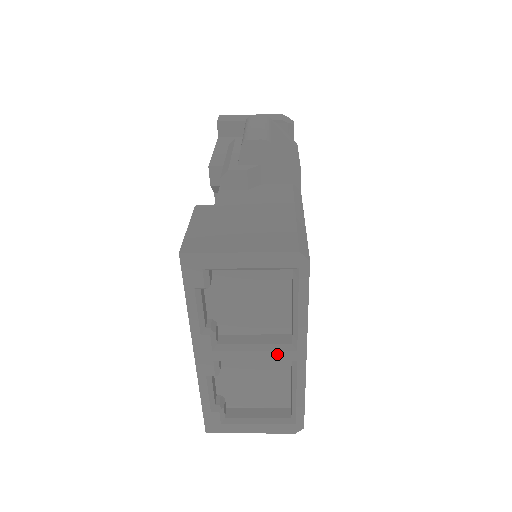
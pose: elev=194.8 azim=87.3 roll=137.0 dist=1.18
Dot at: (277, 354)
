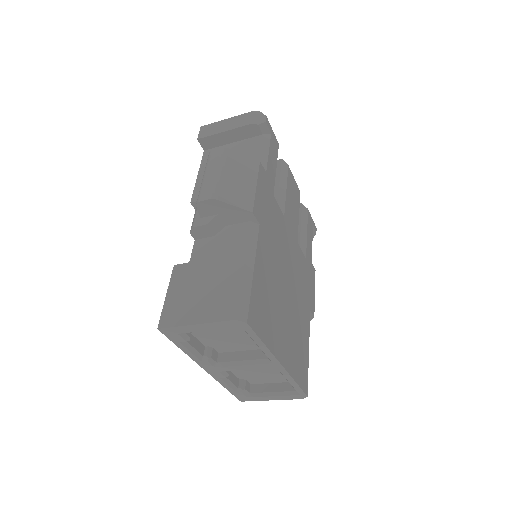
Dot at: (260, 365)
